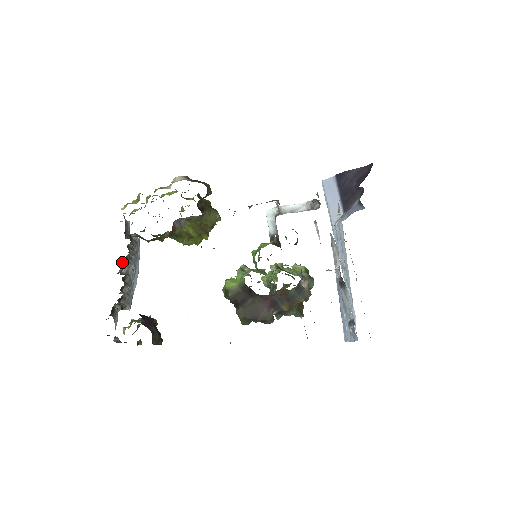
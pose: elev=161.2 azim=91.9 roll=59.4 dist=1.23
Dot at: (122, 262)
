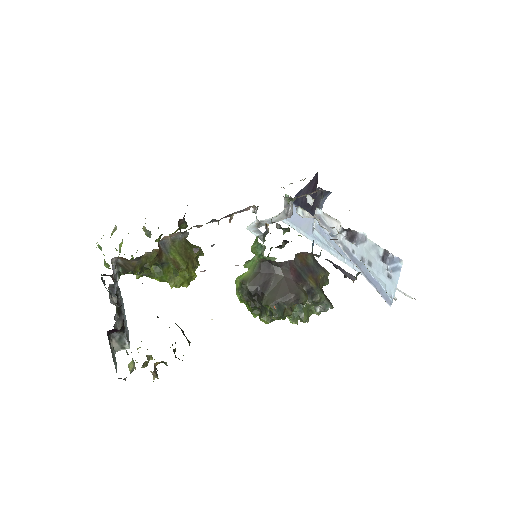
Dot at: (109, 287)
